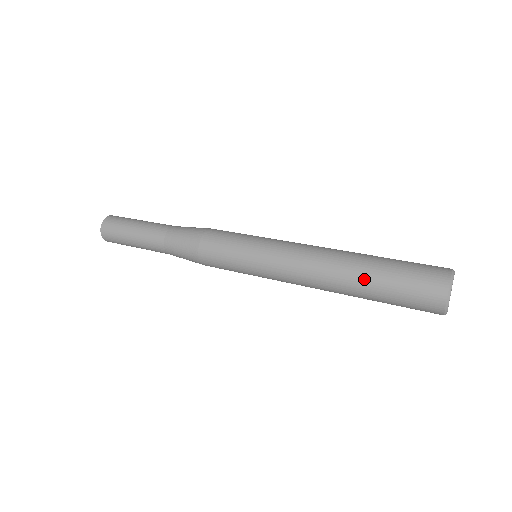
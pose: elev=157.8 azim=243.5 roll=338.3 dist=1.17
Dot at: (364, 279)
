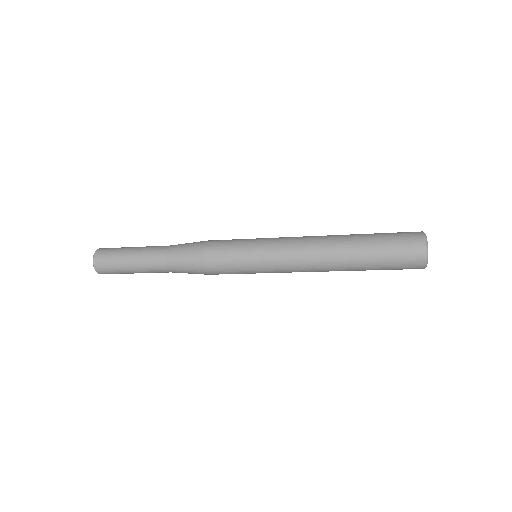
Dot at: (358, 236)
